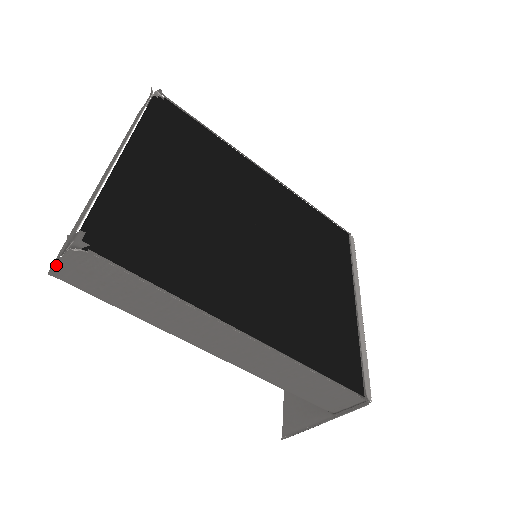
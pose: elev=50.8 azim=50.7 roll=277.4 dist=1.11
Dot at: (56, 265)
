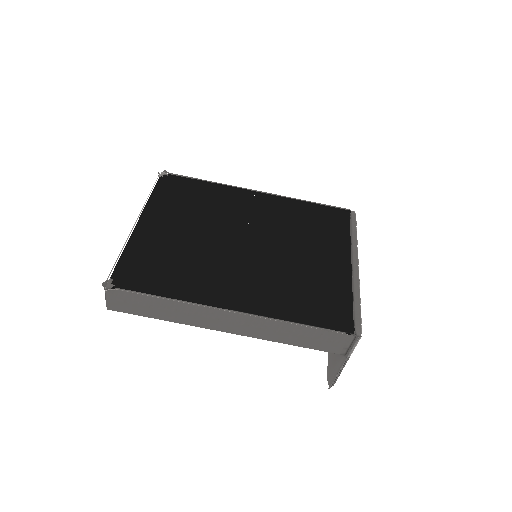
Dot at: (107, 303)
